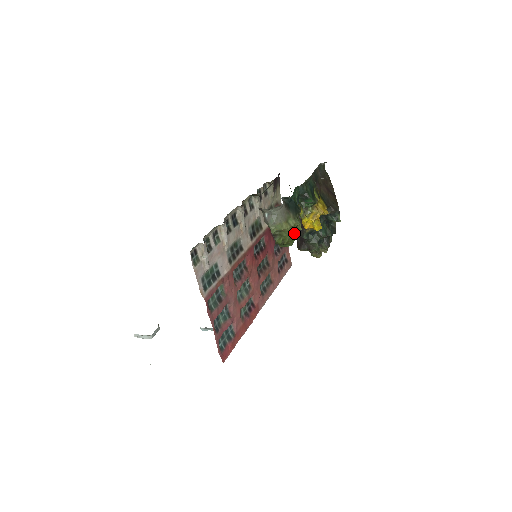
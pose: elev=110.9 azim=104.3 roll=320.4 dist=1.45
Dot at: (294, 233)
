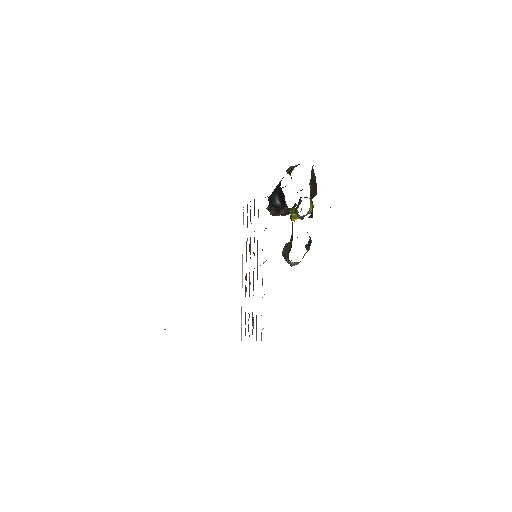
Dot at: occluded
